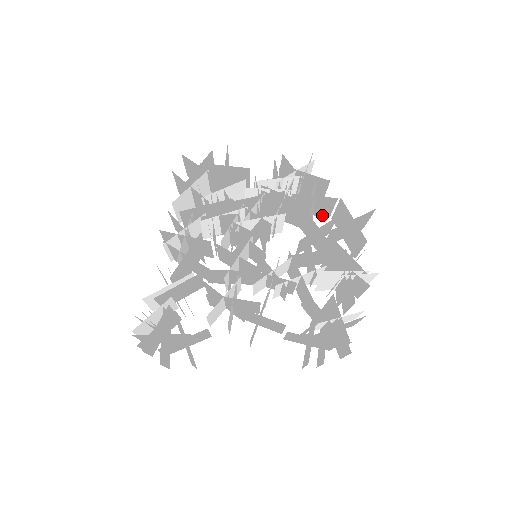
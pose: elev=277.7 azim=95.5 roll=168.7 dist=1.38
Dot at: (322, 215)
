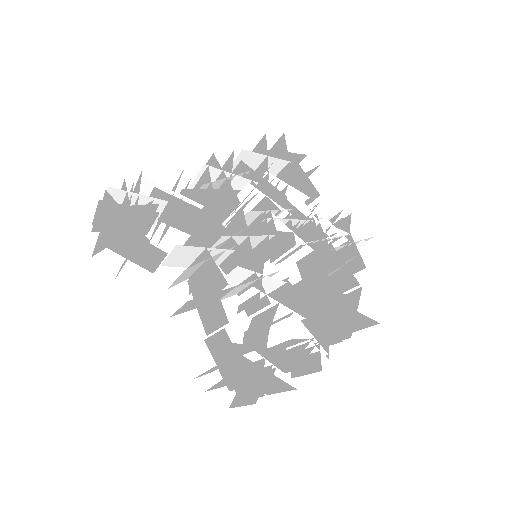
Dot at: occluded
